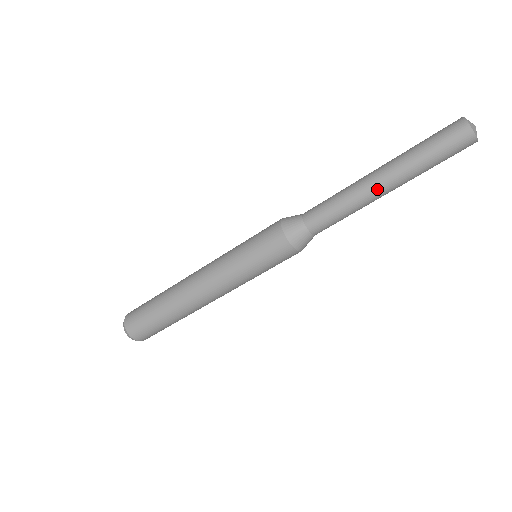
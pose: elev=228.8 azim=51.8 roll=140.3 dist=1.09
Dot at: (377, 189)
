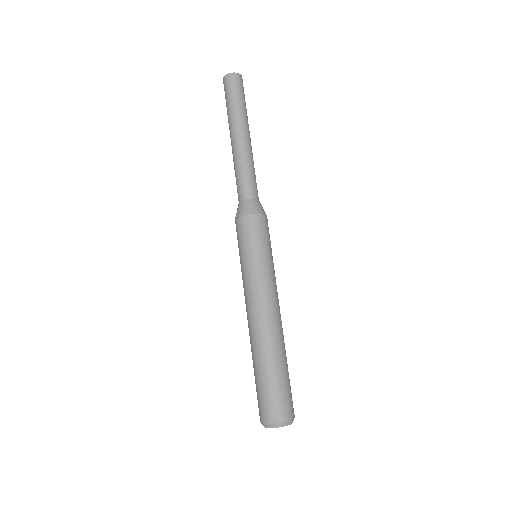
Dot at: (236, 141)
